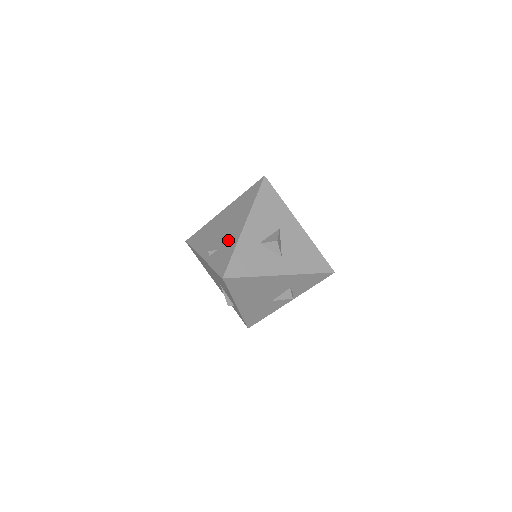
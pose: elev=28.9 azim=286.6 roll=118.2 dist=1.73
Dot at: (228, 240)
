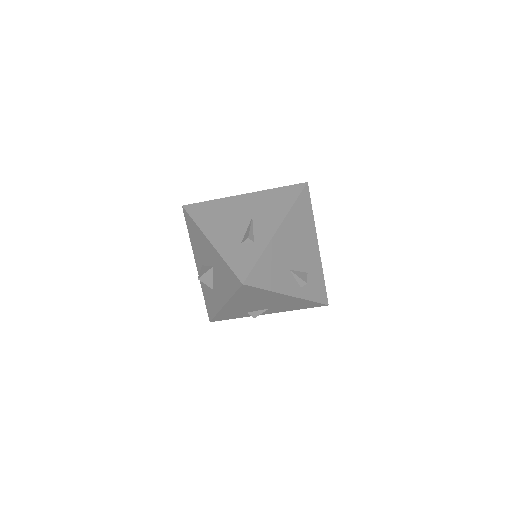
Dot at: occluded
